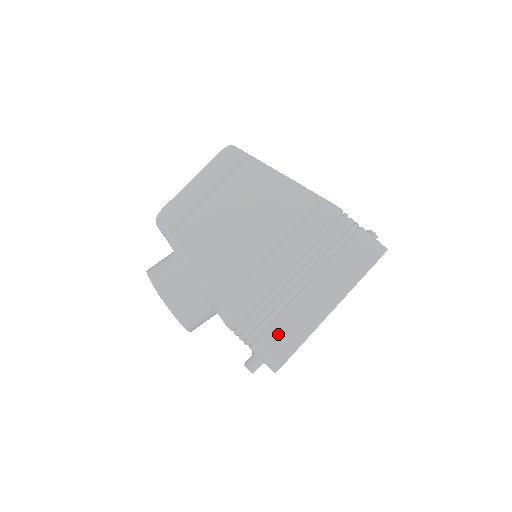
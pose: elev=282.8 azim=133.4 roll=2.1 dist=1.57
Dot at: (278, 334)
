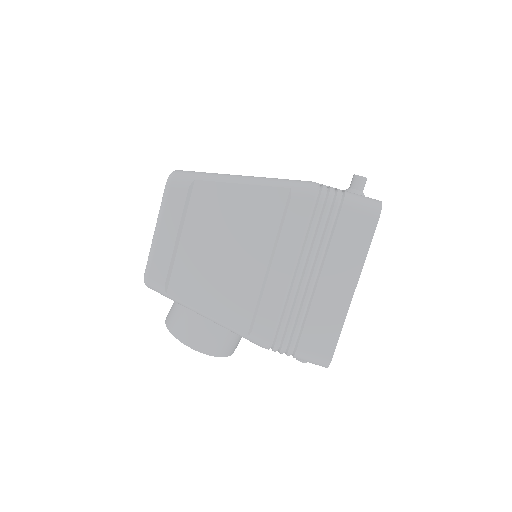
Dot at: (312, 339)
